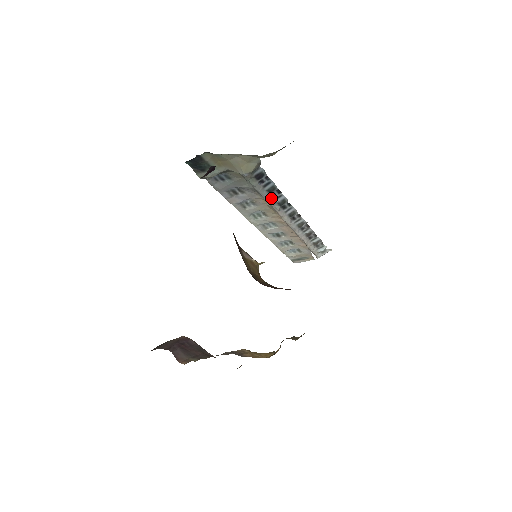
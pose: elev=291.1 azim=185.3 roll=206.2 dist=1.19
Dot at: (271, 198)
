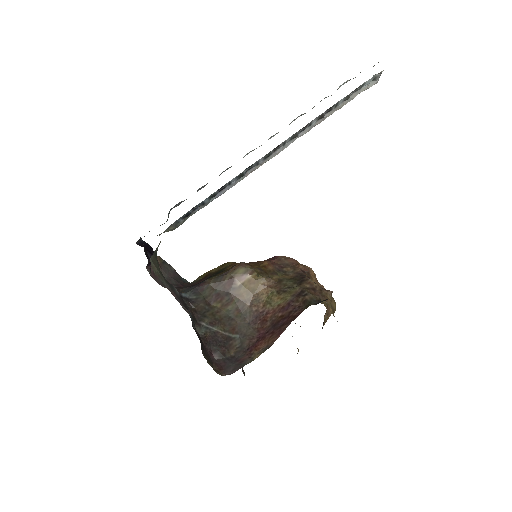
Dot at: (225, 189)
